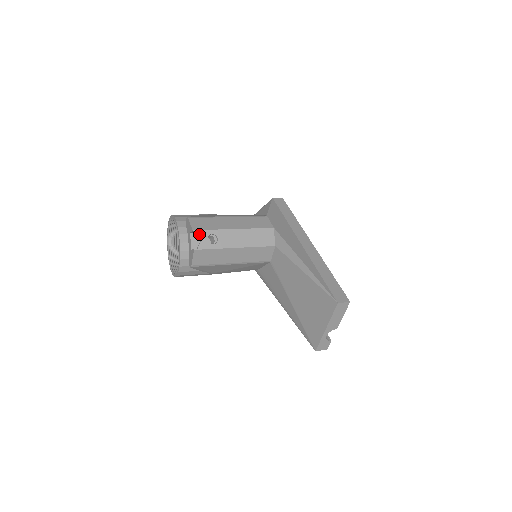
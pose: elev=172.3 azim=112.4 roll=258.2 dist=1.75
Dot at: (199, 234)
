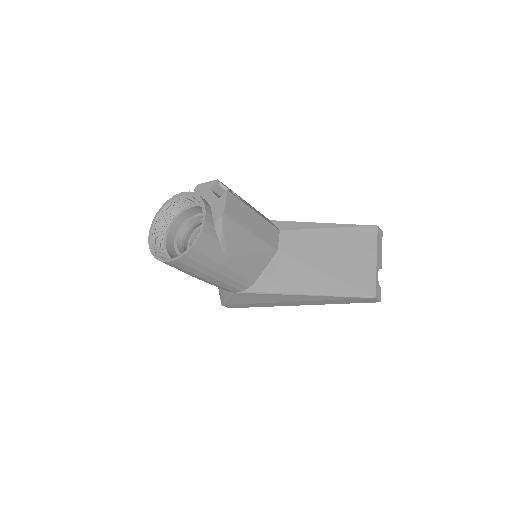
Dot at: (224, 185)
